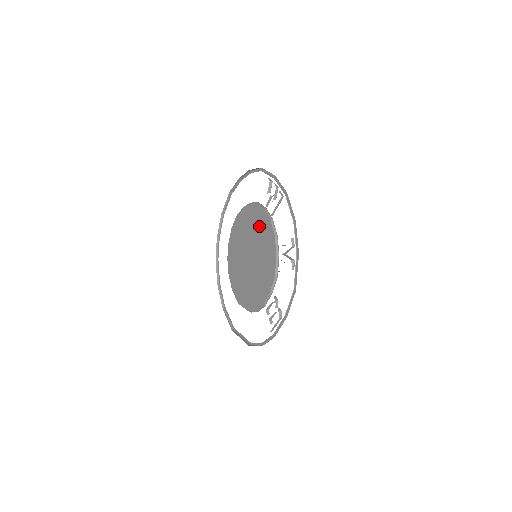
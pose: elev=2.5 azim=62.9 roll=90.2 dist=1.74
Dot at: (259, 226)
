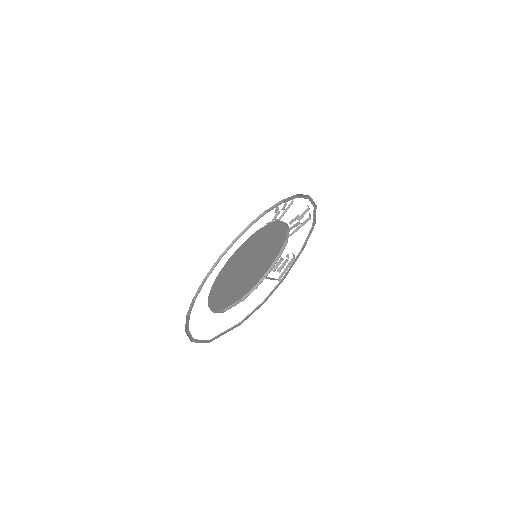
Dot at: (262, 236)
